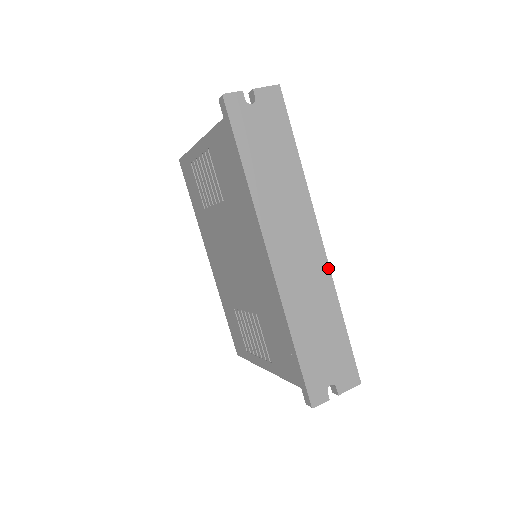
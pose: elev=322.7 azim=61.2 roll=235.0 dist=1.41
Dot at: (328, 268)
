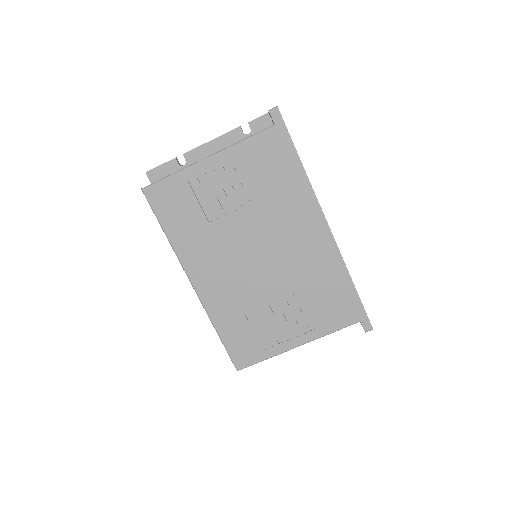
Dot at: occluded
